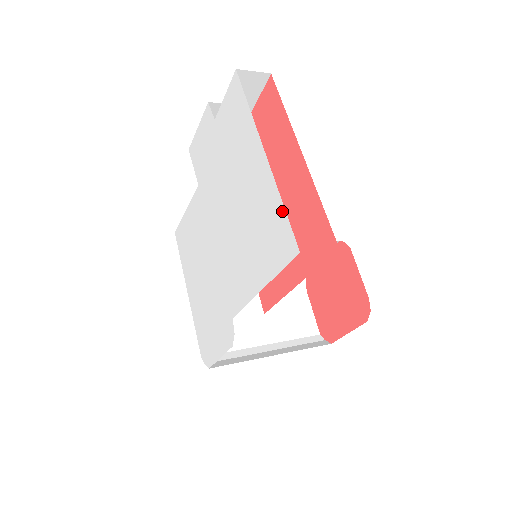
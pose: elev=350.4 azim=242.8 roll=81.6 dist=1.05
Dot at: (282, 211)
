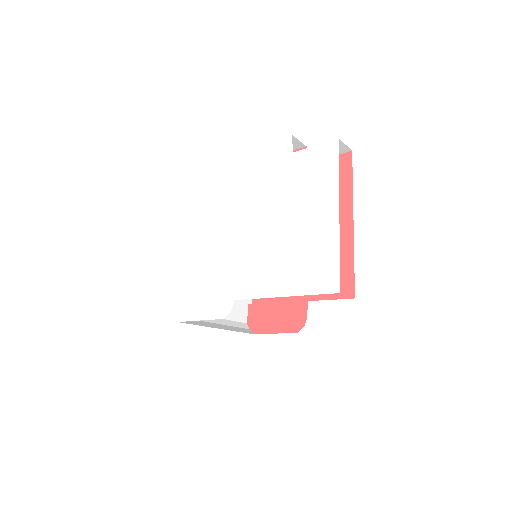
Dot at: (336, 259)
